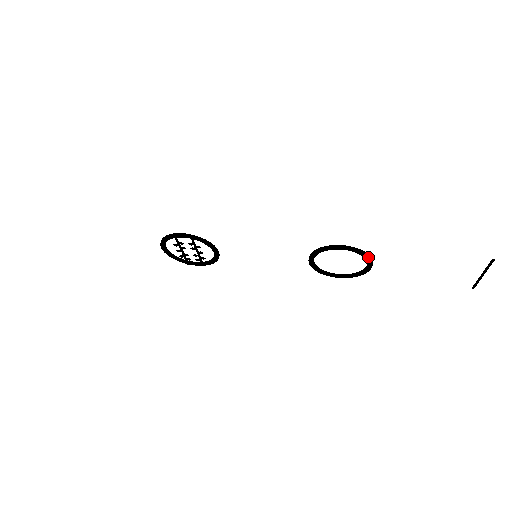
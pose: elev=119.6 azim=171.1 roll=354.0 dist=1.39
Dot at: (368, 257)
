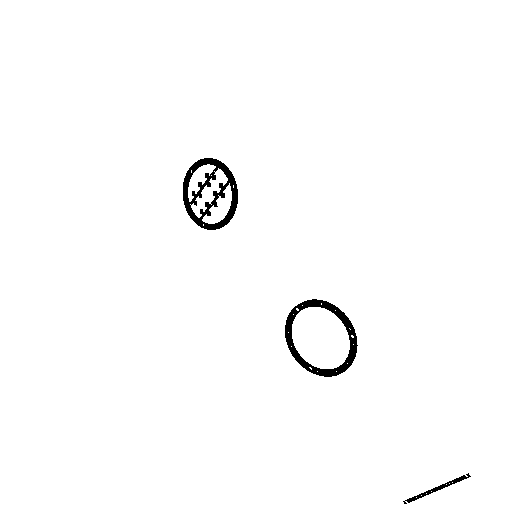
Dot at: (354, 355)
